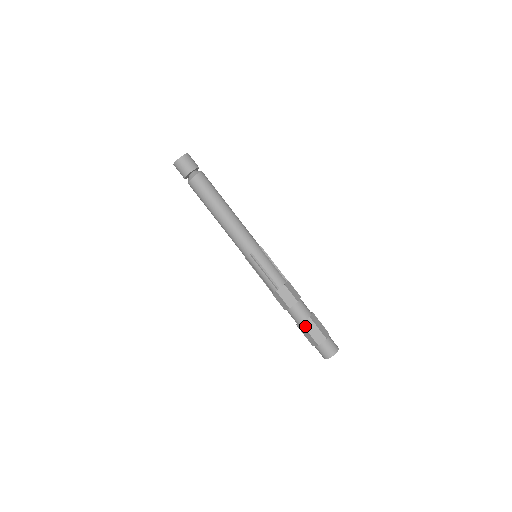
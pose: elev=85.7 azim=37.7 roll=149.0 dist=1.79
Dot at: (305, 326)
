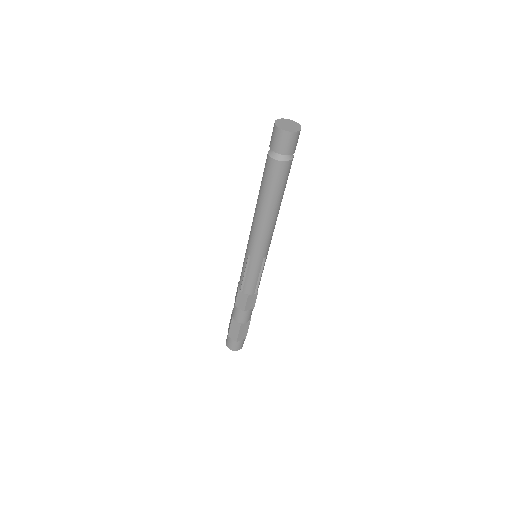
Dot at: (232, 322)
